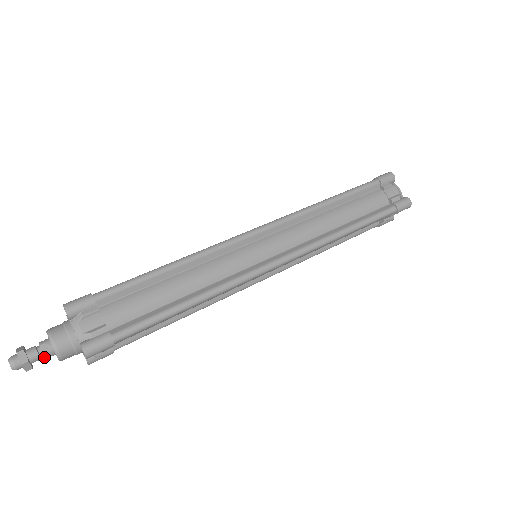
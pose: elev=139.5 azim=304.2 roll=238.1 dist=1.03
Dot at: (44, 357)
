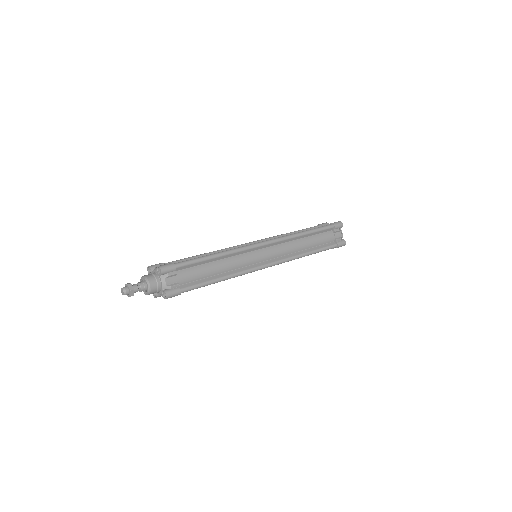
Dot at: (140, 286)
